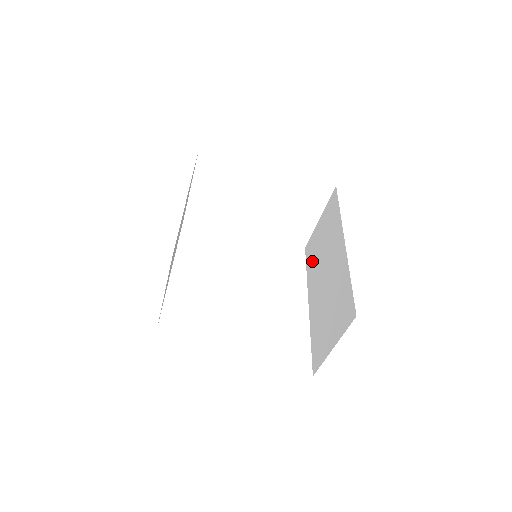
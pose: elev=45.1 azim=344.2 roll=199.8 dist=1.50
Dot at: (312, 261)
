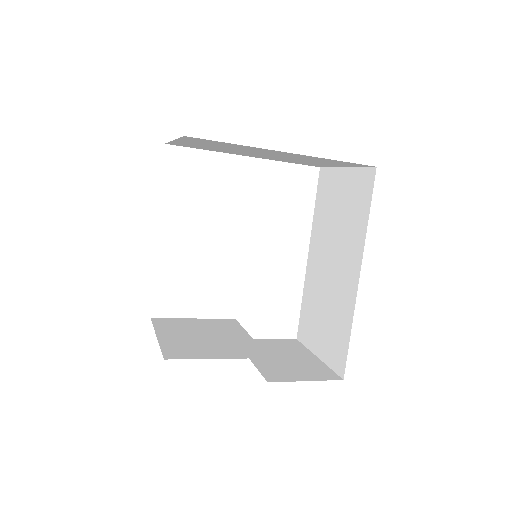
Dot at: (323, 211)
